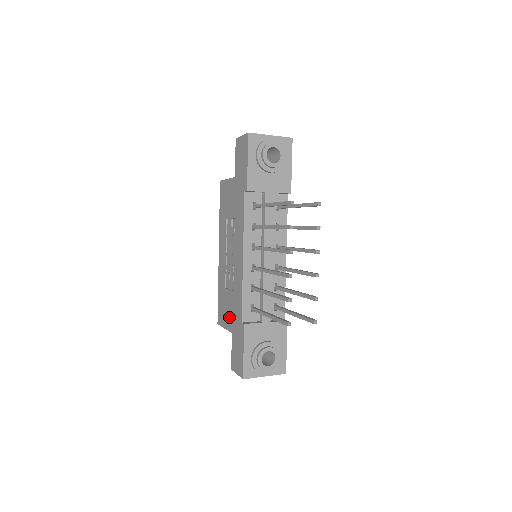
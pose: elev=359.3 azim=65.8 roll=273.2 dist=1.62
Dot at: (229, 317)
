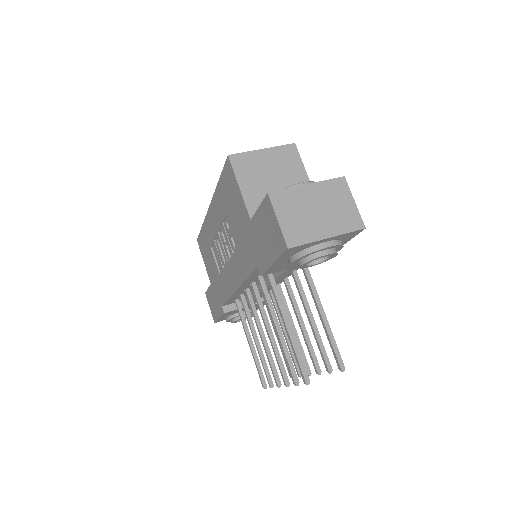
Dot at: (210, 272)
